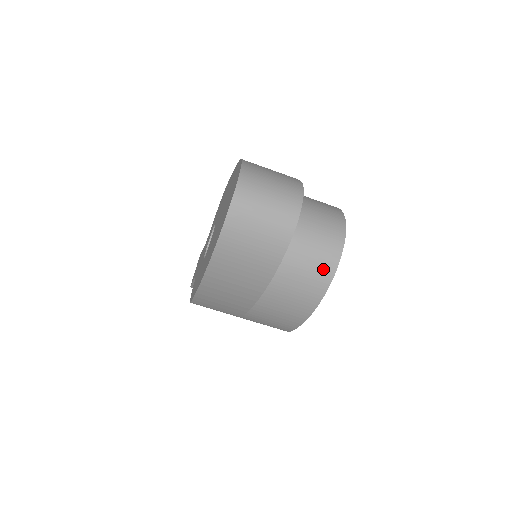
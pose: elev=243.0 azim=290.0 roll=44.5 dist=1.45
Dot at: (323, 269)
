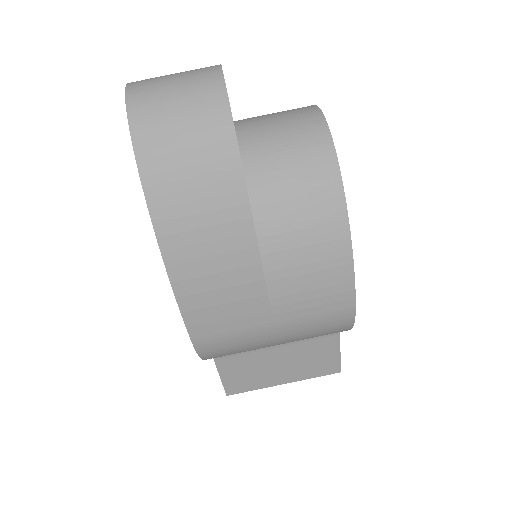
Dot at: (313, 144)
